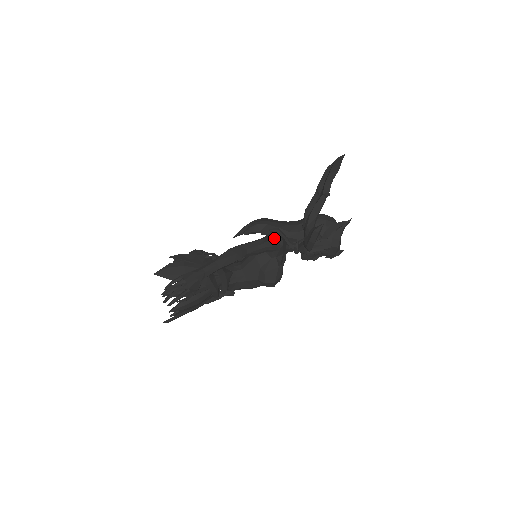
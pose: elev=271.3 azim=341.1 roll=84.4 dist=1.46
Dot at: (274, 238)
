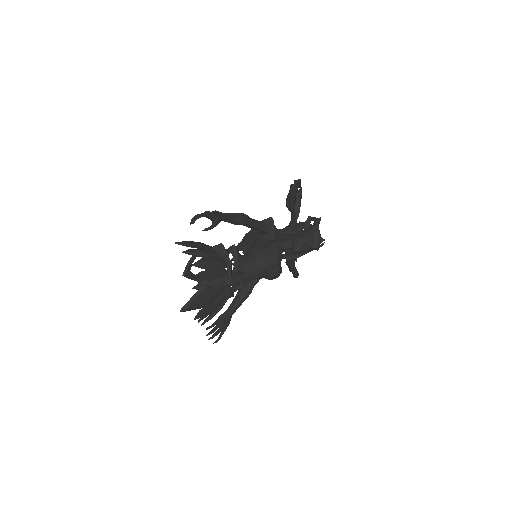
Dot at: (268, 218)
